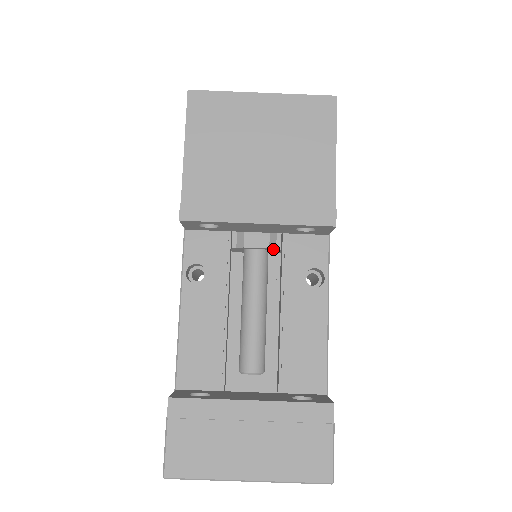
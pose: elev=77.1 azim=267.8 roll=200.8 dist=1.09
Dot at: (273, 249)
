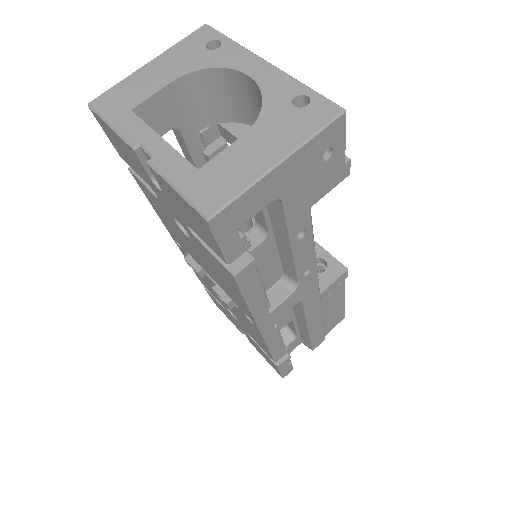
Dot at: occluded
